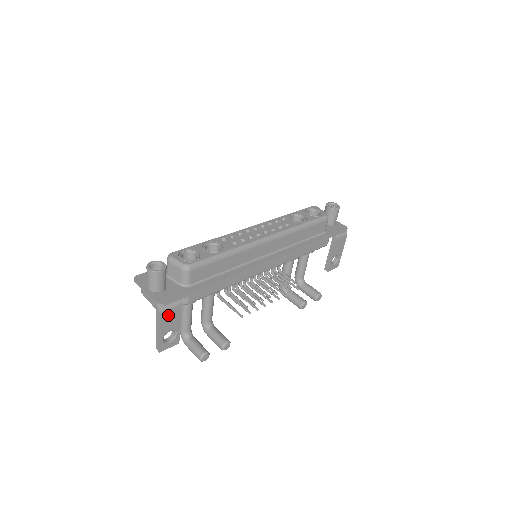
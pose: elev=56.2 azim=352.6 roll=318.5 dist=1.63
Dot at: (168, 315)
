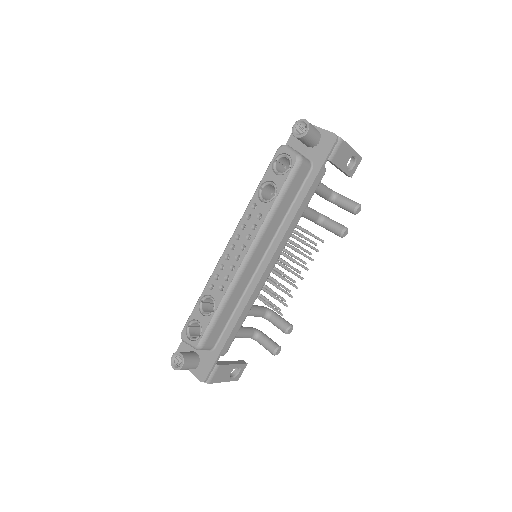
Dot at: (217, 376)
